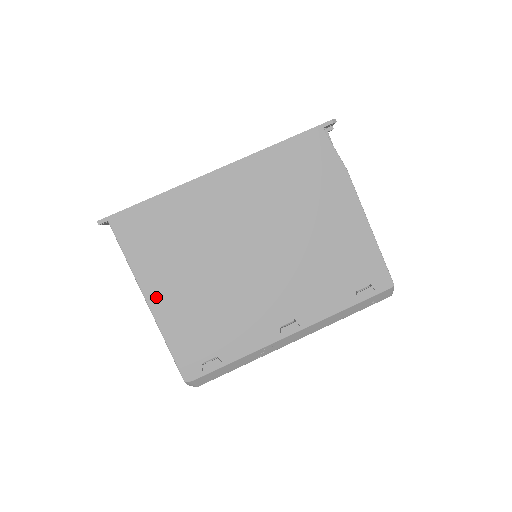
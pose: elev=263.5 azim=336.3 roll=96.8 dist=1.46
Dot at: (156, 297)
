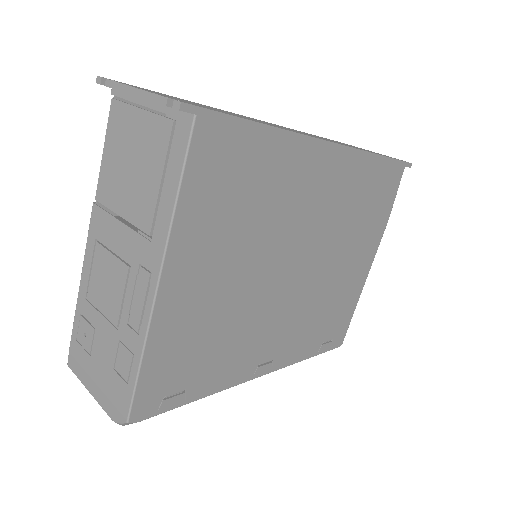
Dot at: (175, 281)
